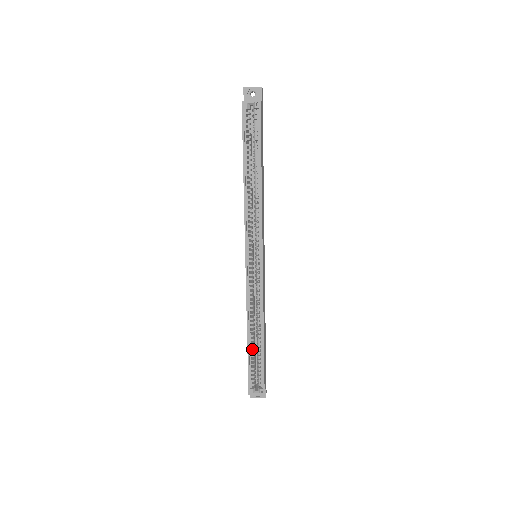
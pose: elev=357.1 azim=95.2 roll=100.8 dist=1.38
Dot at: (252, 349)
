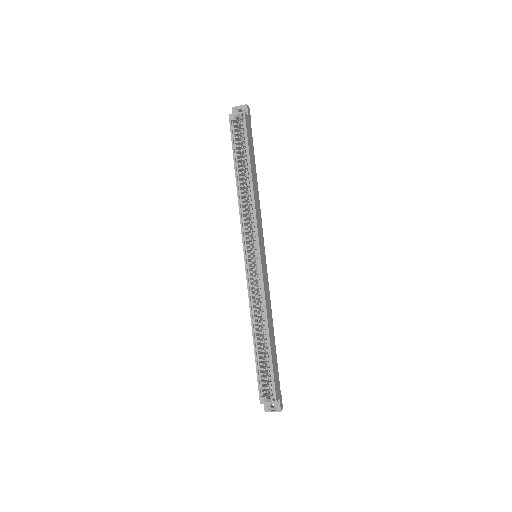
Dot at: (260, 353)
